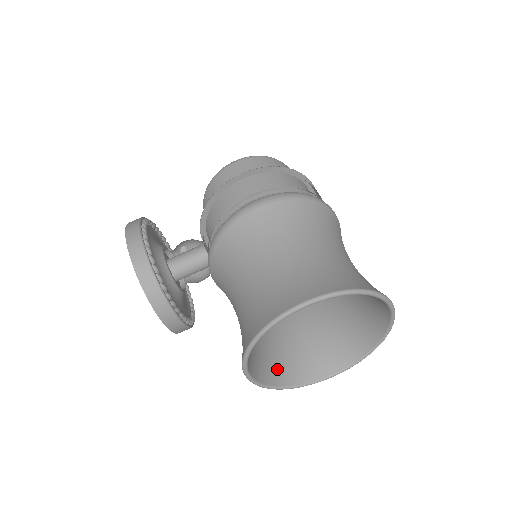
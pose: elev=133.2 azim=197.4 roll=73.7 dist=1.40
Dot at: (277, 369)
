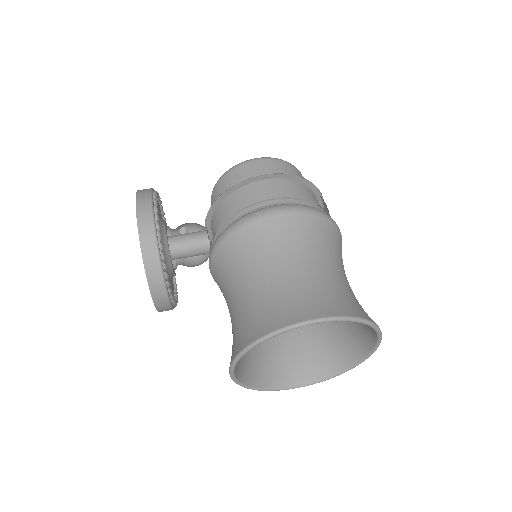
Dot at: (254, 370)
